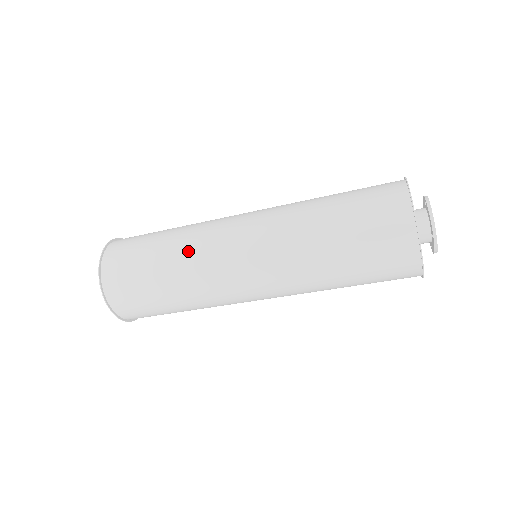
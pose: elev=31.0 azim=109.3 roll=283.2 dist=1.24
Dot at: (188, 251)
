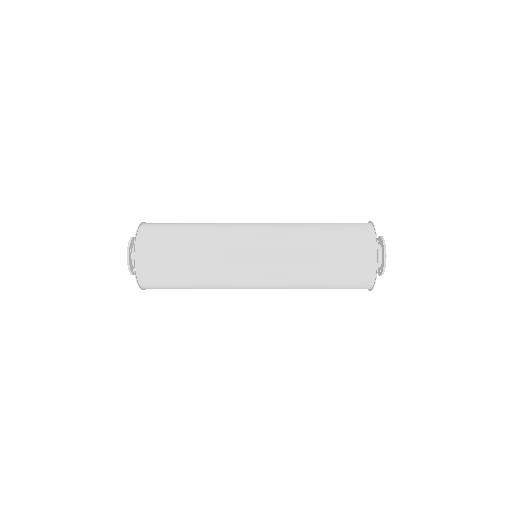
Dot at: (213, 270)
